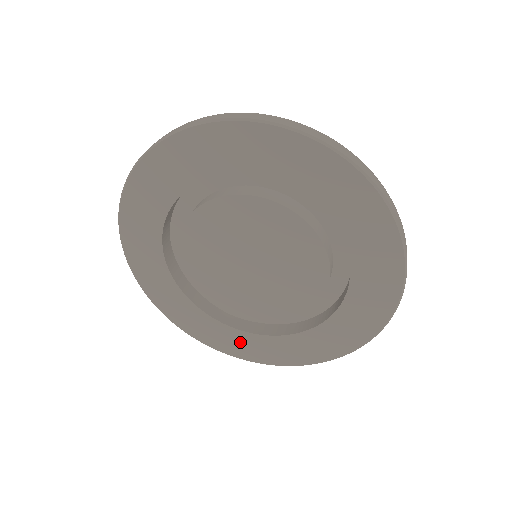
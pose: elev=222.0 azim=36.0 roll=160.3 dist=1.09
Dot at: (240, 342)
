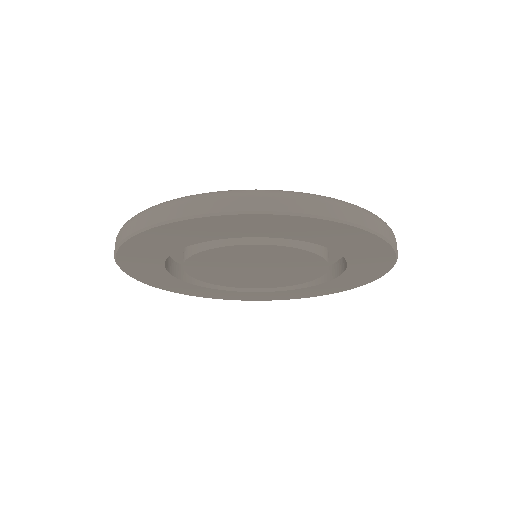
Dot at: (187, 288)
